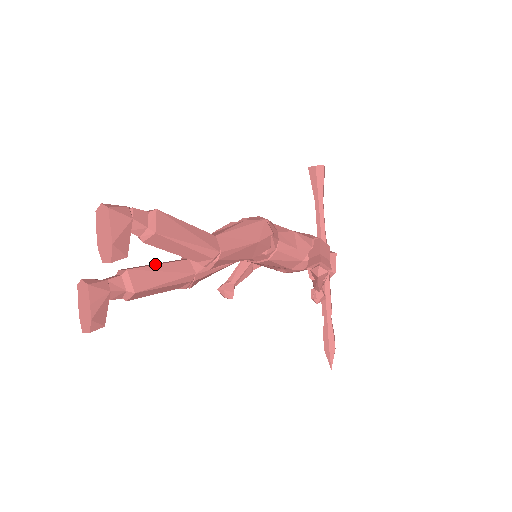
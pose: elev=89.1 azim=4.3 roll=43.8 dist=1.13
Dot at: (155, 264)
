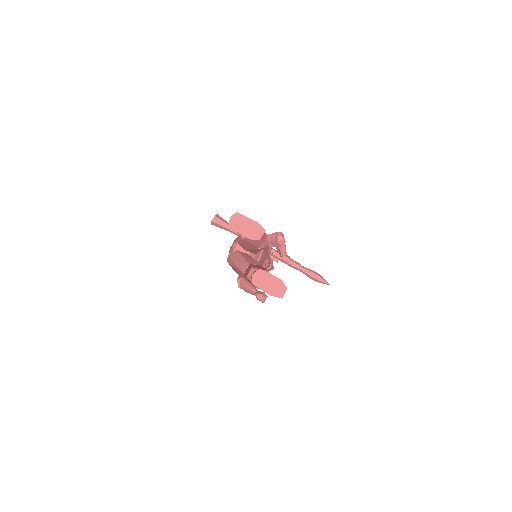
Dot at: (249, 268)
